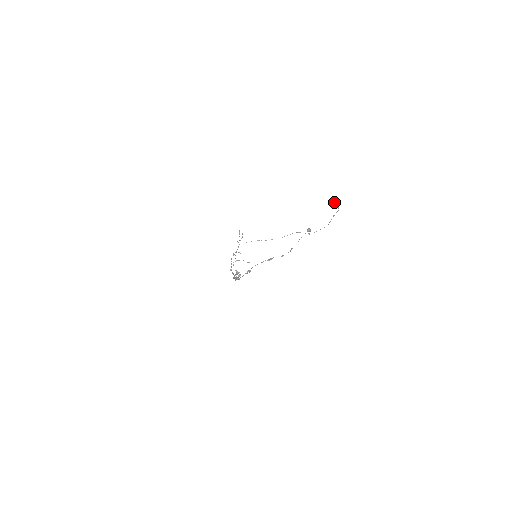
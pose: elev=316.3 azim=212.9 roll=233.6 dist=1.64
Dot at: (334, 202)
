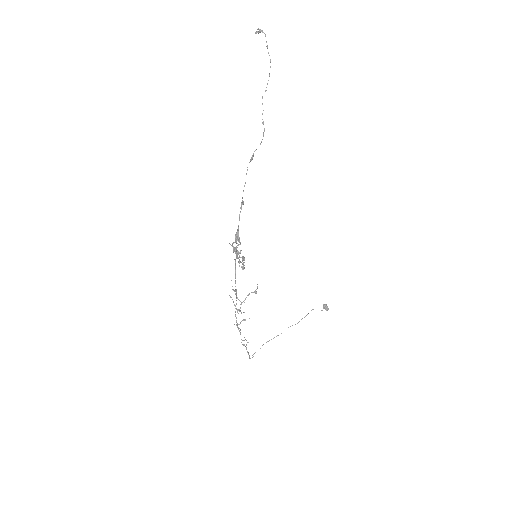
Dot at: (256, 33)
